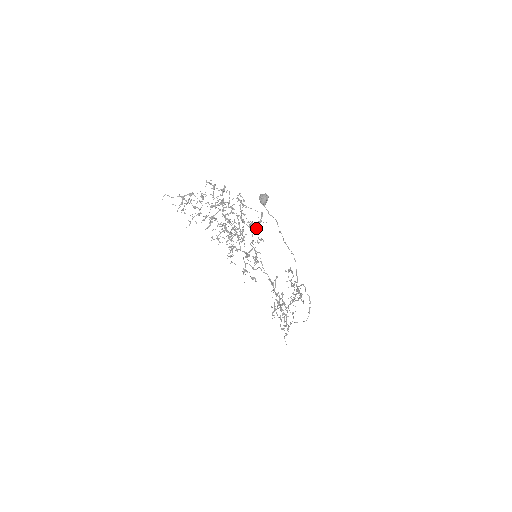
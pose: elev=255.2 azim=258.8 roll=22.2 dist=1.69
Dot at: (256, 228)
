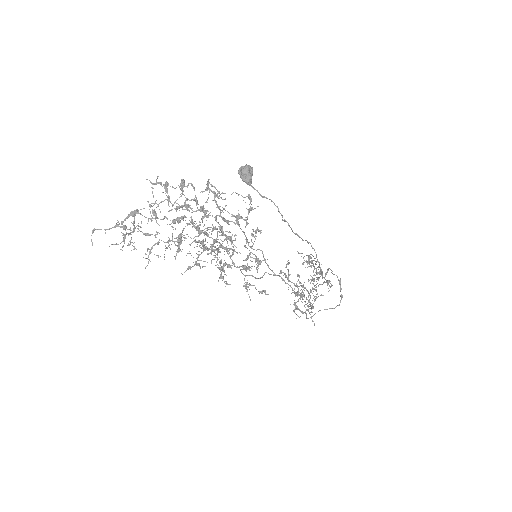
Dot at: (247, 222)
